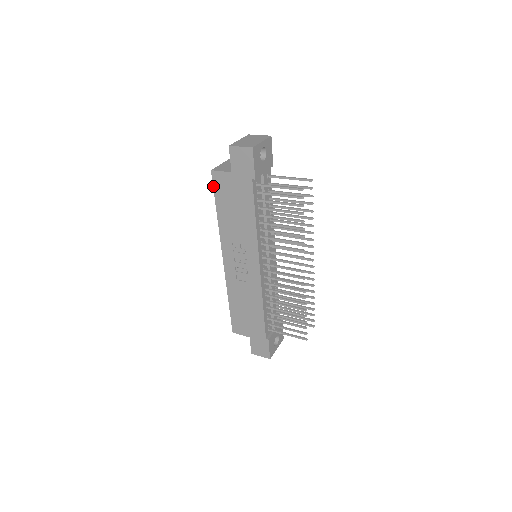
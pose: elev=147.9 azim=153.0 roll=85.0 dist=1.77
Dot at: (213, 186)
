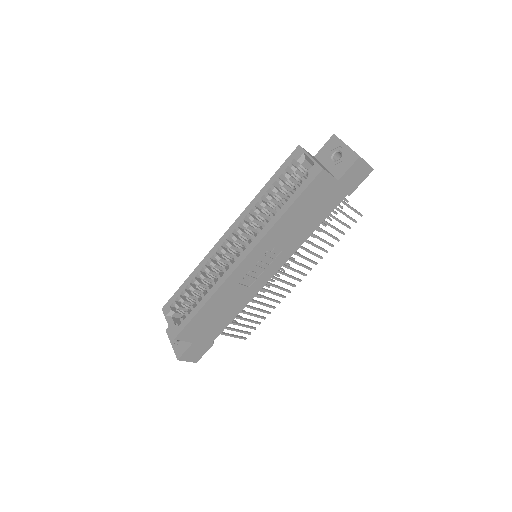
Dot at: (309, 184)
